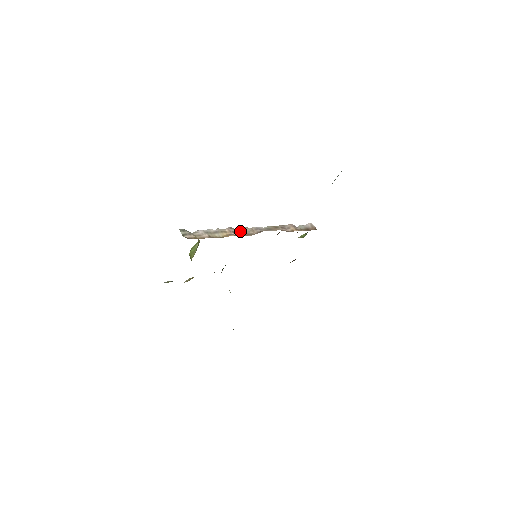
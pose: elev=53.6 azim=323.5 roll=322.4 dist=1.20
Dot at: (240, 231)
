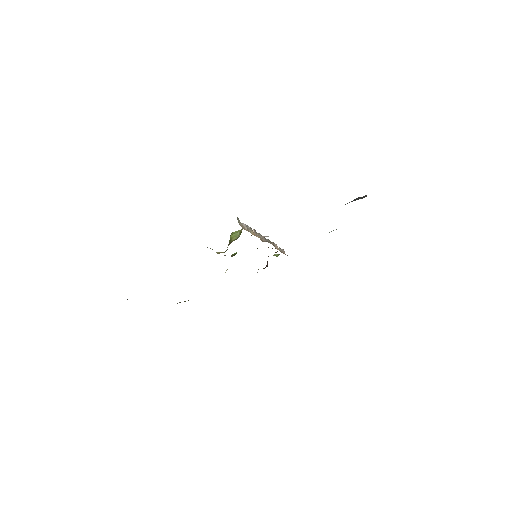
Dot at: occluded
